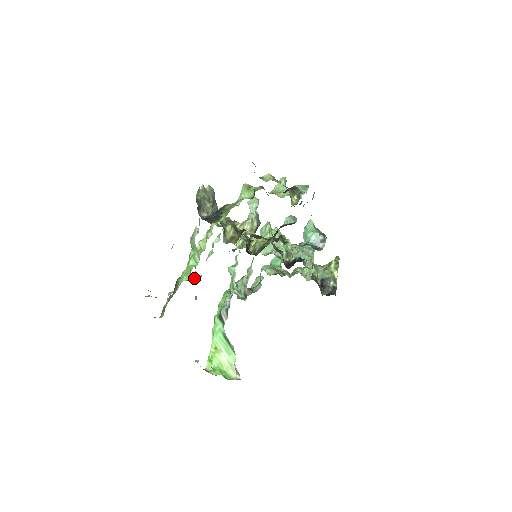
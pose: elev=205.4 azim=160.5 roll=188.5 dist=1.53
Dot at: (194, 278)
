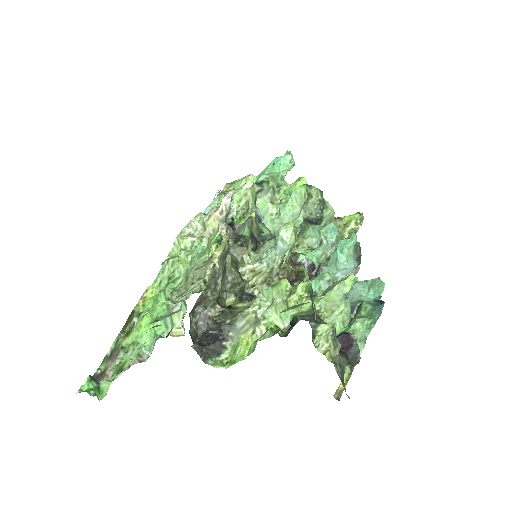
Dot at: occluded
